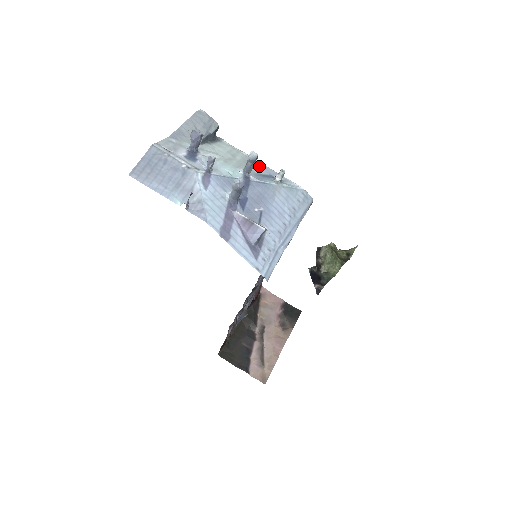
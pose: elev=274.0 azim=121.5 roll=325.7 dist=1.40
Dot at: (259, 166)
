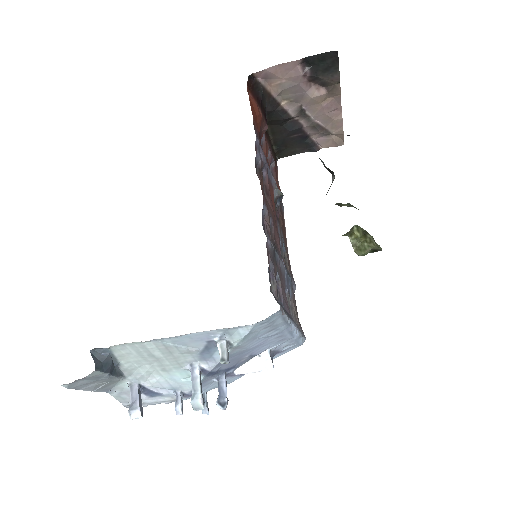
Dot at: (183, 342)
